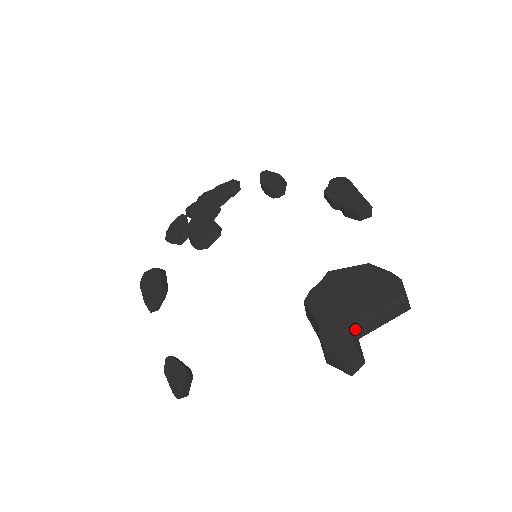
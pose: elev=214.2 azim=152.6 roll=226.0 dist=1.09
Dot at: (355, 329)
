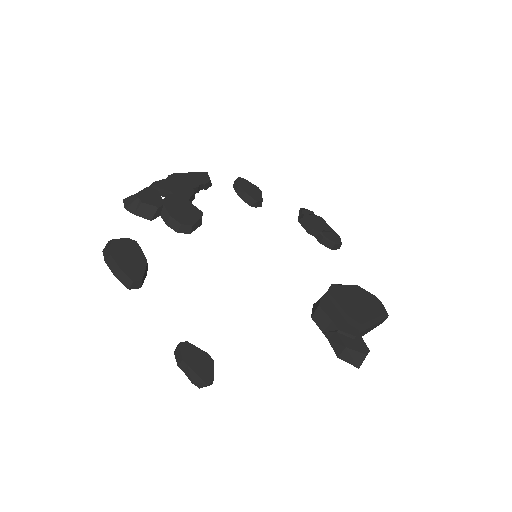
Dot at: (361, 333)
